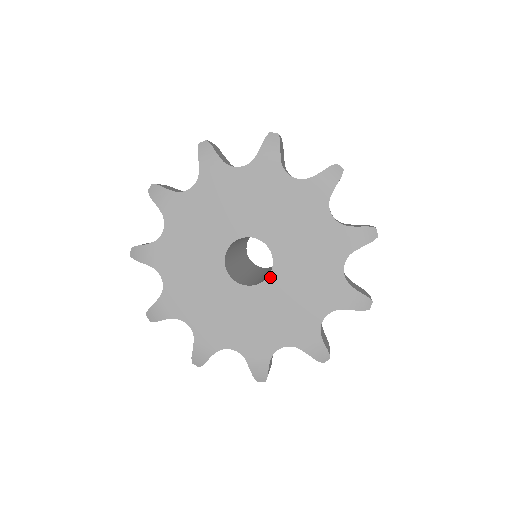
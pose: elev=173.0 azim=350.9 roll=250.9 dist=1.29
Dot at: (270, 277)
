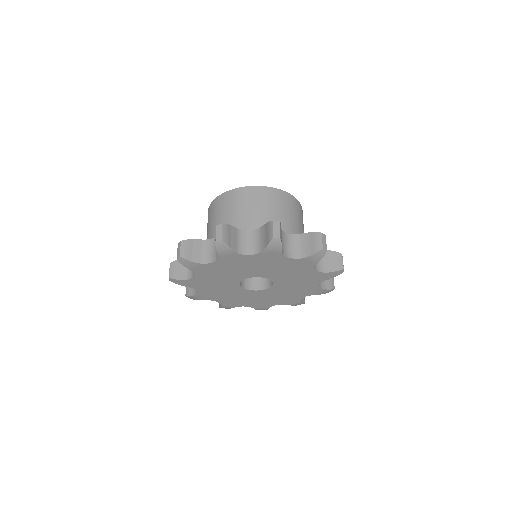
Dot at: (274, 284)
